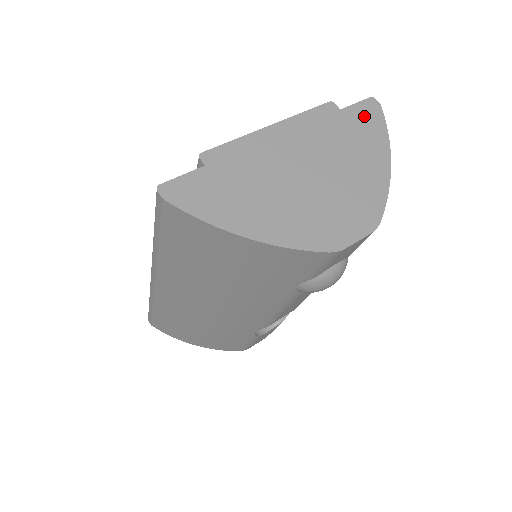
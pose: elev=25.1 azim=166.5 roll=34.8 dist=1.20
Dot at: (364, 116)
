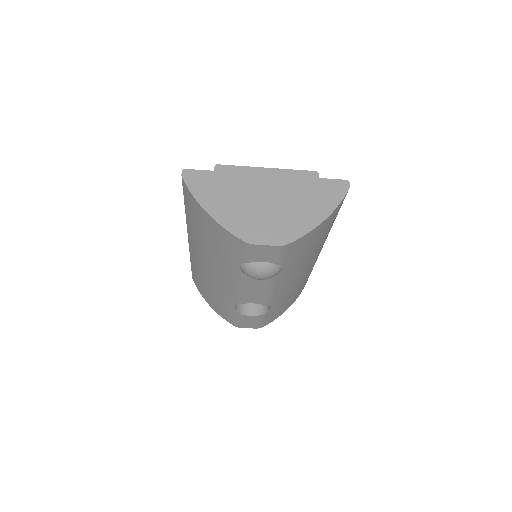
Dot at: (332, 188)
